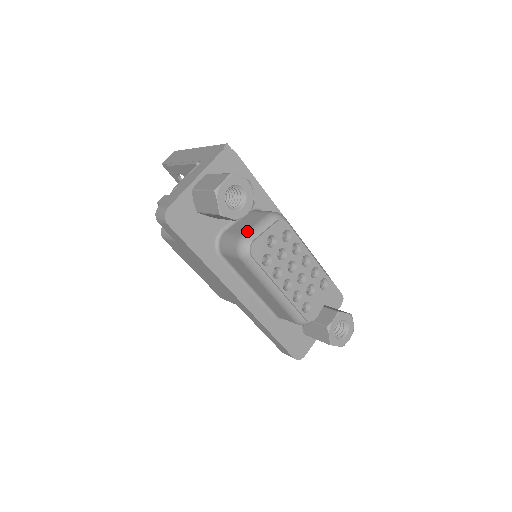
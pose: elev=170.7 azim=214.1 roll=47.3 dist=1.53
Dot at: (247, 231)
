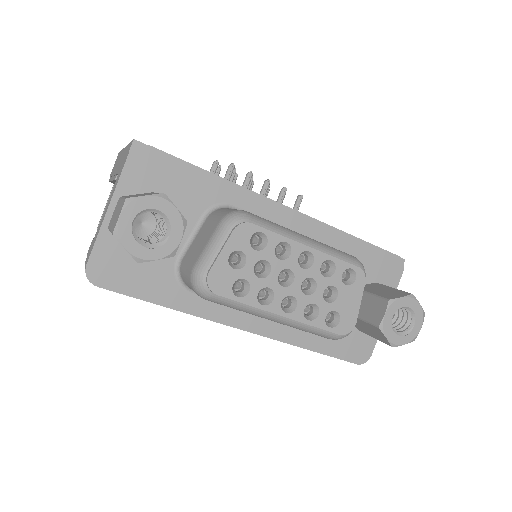
Dot at: (198, 258)
